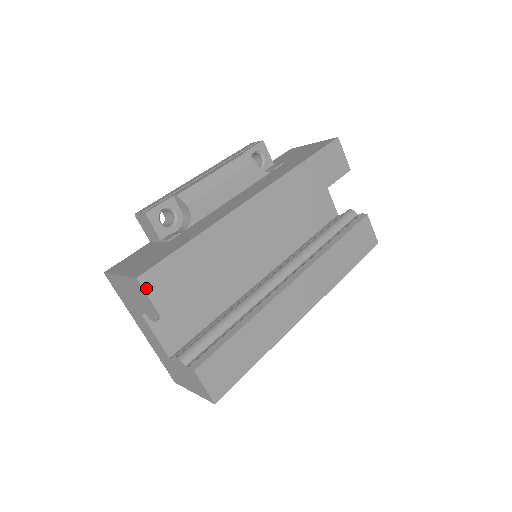
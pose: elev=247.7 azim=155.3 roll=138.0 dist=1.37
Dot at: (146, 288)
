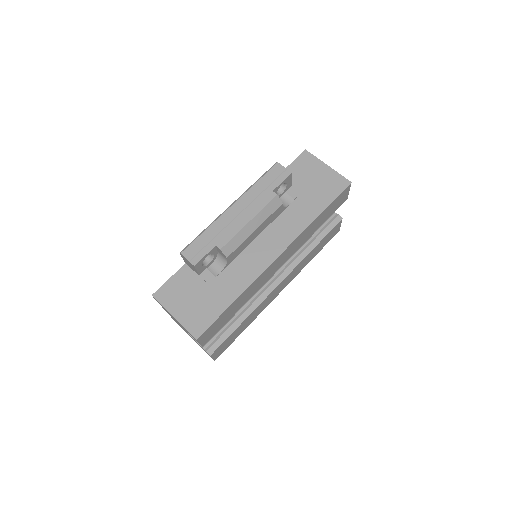
Dot at: (200, 340)
